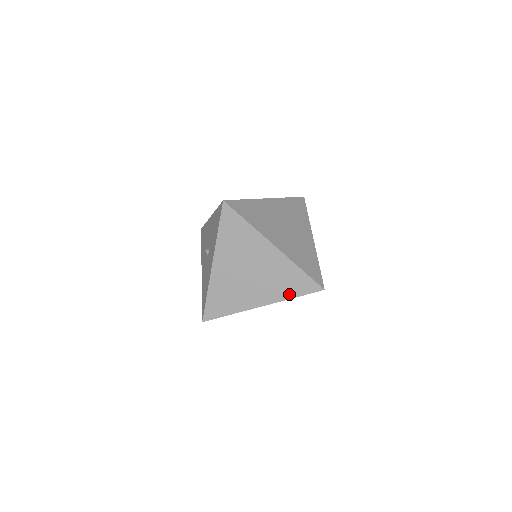
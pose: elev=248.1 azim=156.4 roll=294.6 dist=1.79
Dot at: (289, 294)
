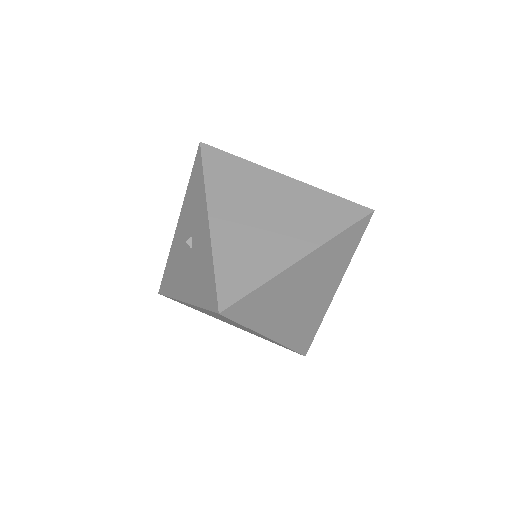
Dot at: (333, 228)
